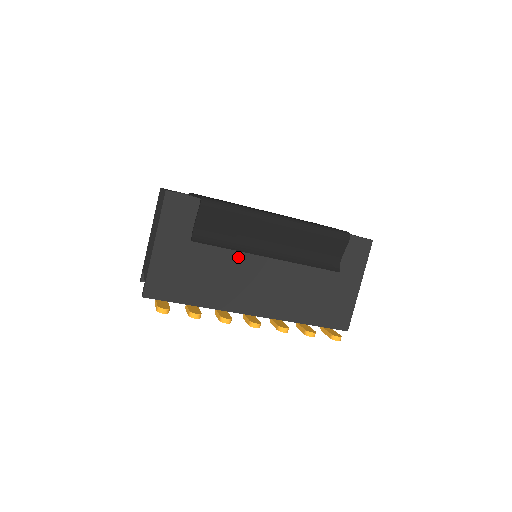
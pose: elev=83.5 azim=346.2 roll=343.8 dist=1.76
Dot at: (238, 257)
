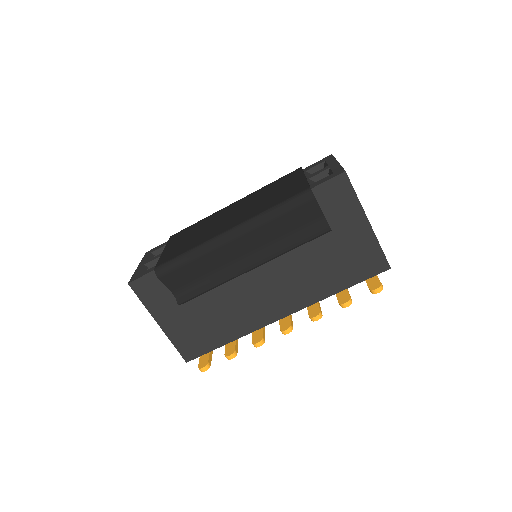
Dot at: (228, 286)
